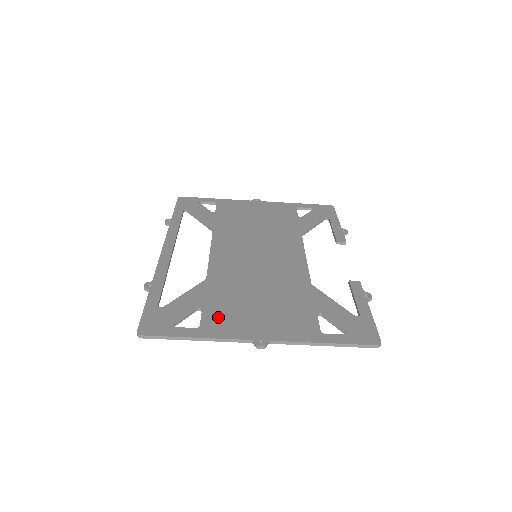
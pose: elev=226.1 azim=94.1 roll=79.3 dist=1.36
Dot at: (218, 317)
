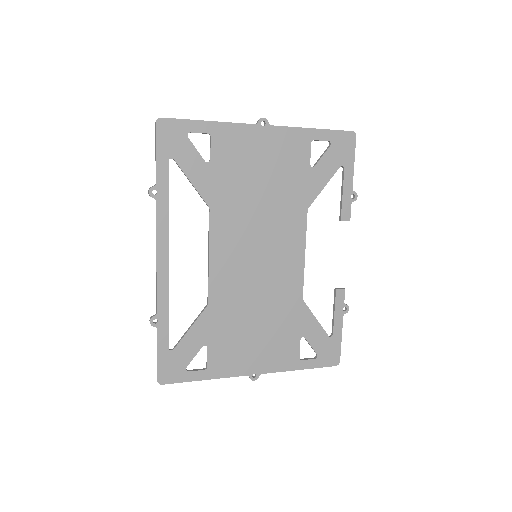
Dot at: (221, 355)
